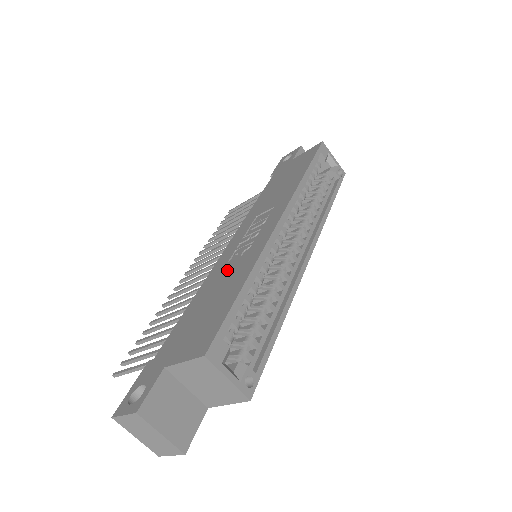
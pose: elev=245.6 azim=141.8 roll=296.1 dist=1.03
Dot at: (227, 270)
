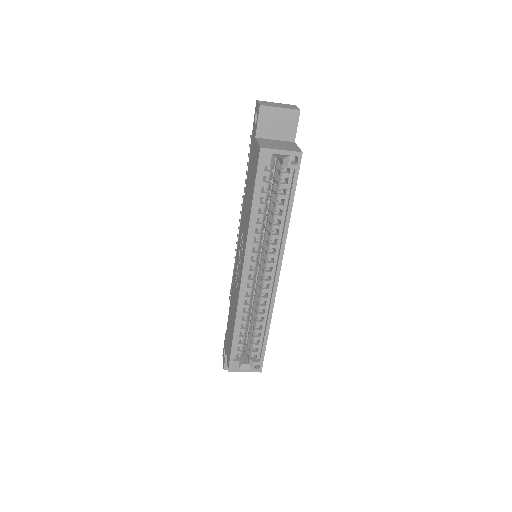
Dot at: (234, 294)
